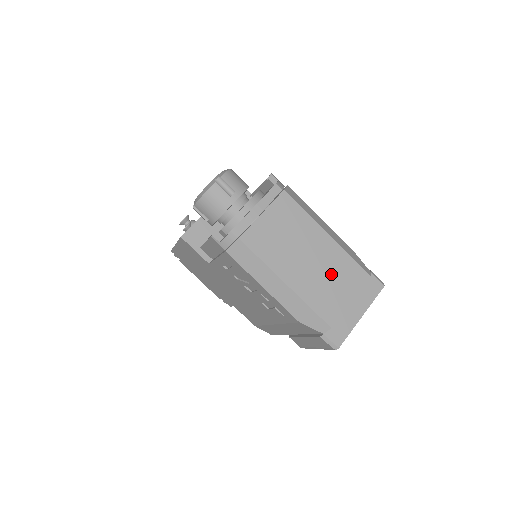
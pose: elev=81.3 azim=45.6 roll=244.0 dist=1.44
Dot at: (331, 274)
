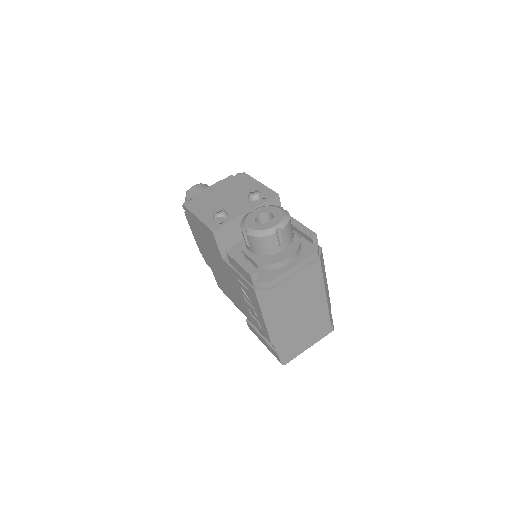
Dot at: (311, 322)
